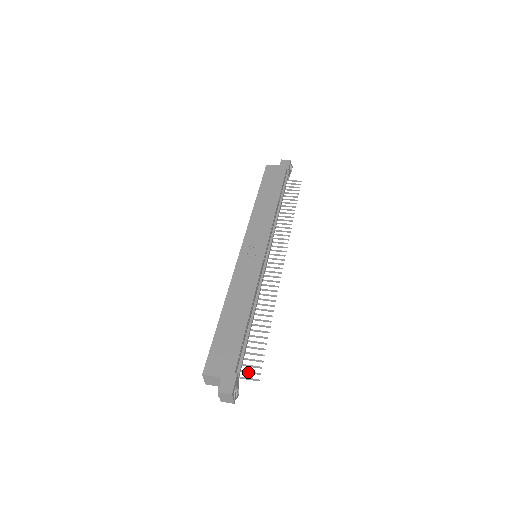
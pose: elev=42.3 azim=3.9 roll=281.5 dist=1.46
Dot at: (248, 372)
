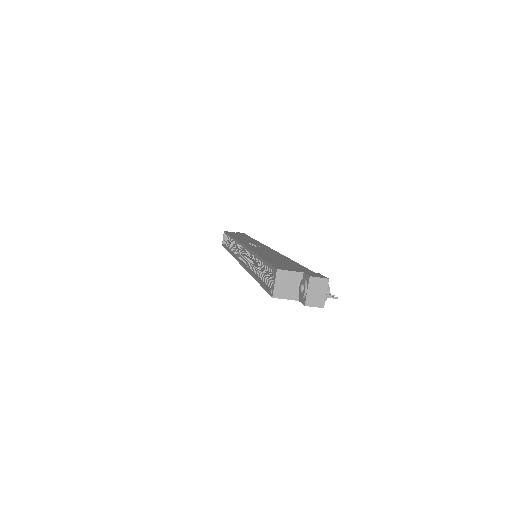
Dot at: occluded
